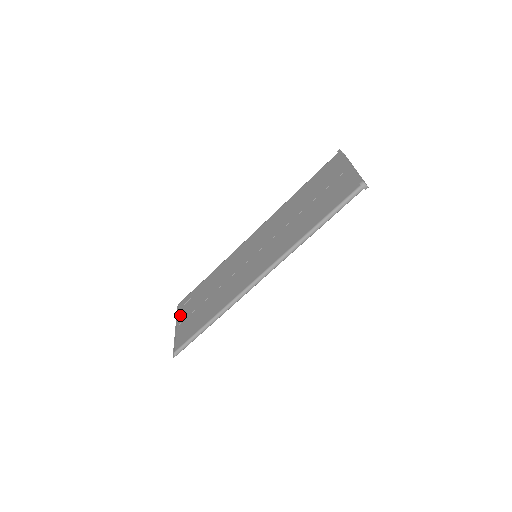
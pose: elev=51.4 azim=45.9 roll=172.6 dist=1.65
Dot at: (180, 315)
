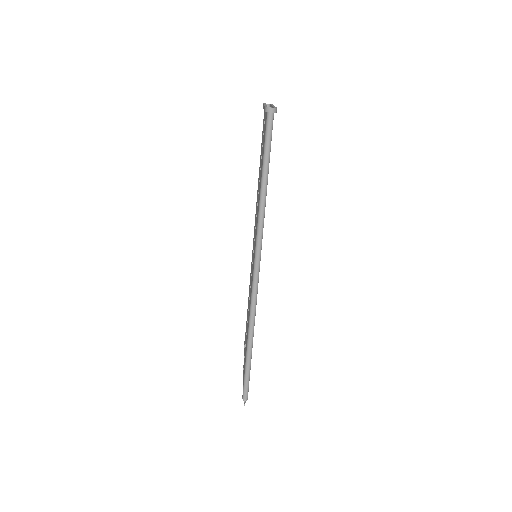
Dot at: occluded
